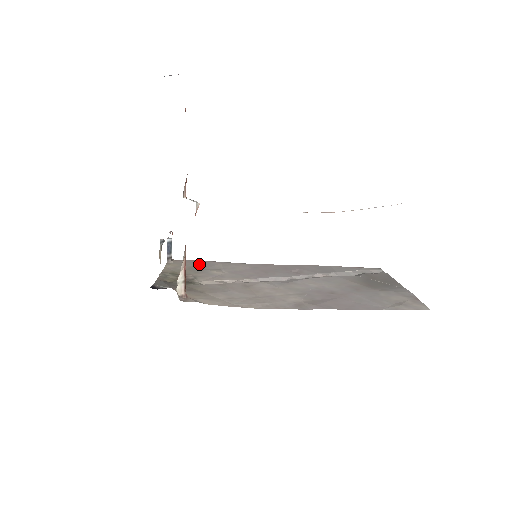
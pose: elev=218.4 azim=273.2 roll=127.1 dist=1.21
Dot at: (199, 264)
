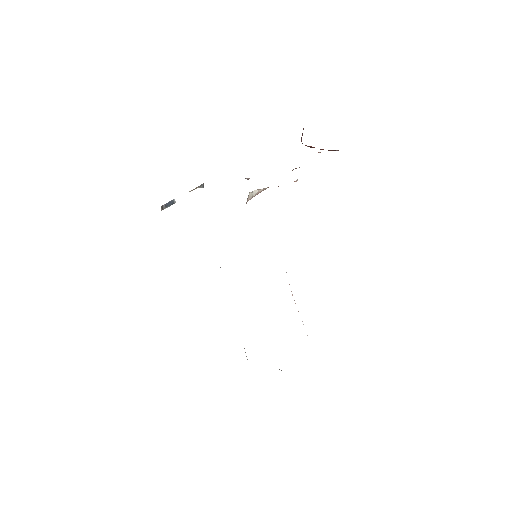
Dot at: occluded
